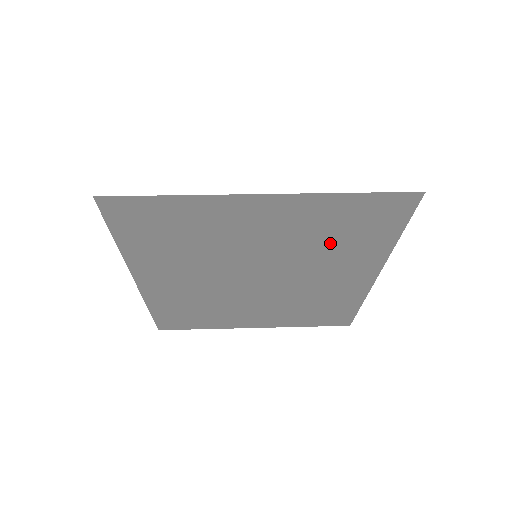
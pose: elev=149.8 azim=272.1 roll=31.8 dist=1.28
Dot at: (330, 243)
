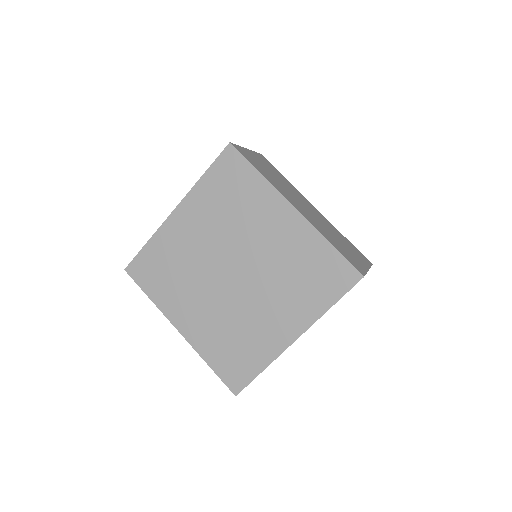
Dot at: occluded
